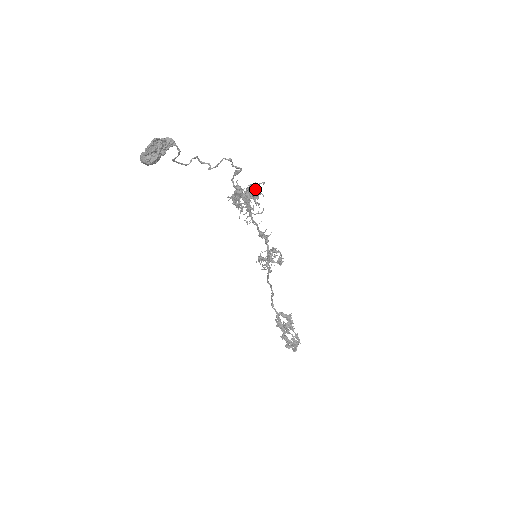
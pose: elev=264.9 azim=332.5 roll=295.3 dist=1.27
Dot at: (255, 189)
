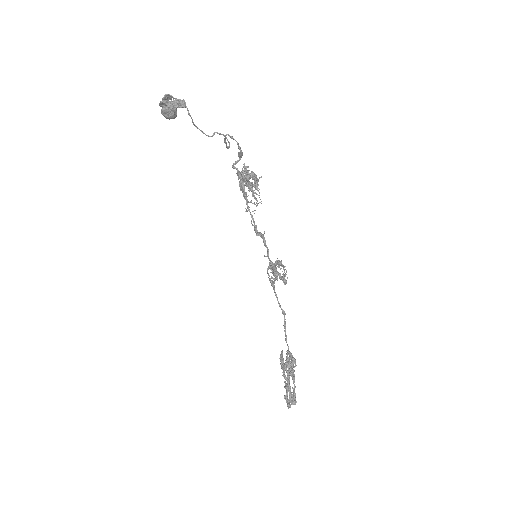
Dot at: (244, 171)
